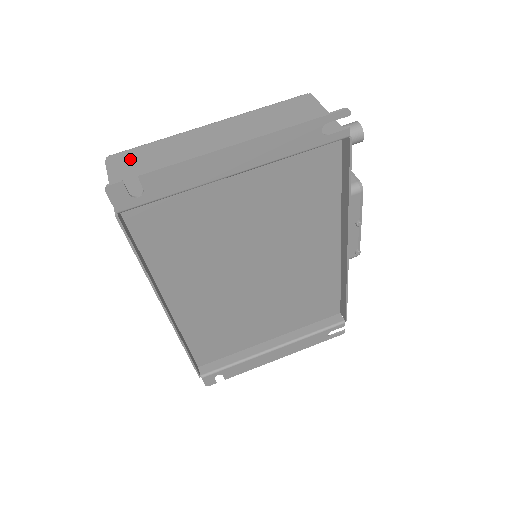
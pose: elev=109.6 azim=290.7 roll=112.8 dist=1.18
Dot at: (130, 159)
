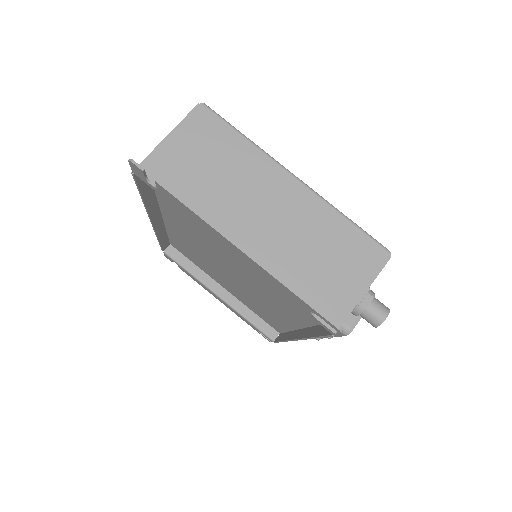
Dot at: (208, 131)
